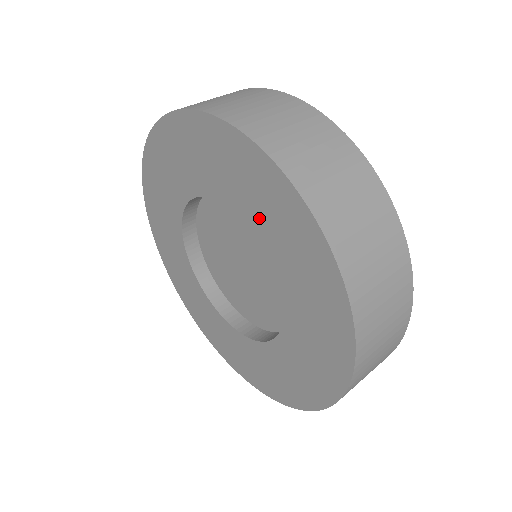
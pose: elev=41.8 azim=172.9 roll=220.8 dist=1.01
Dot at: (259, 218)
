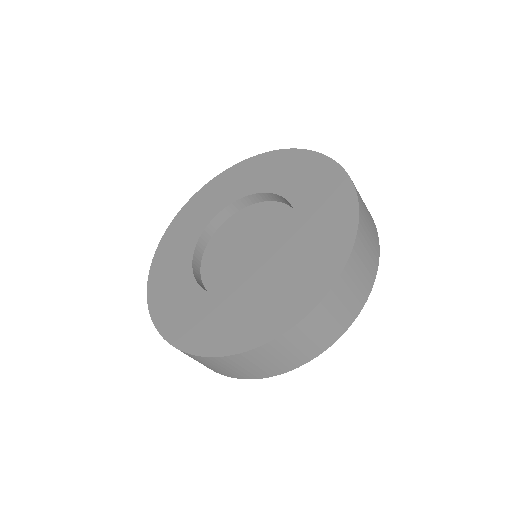
Dot at: (308, 245)
